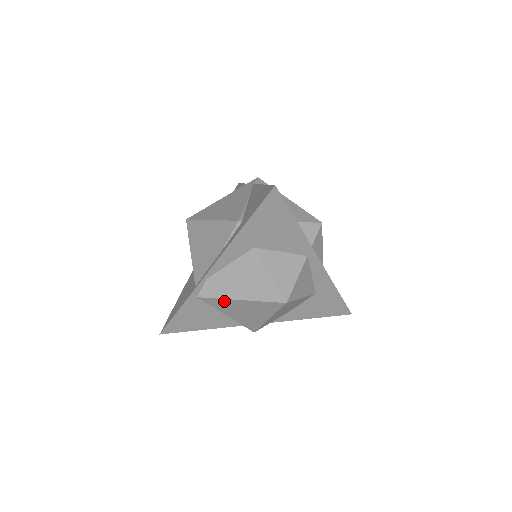
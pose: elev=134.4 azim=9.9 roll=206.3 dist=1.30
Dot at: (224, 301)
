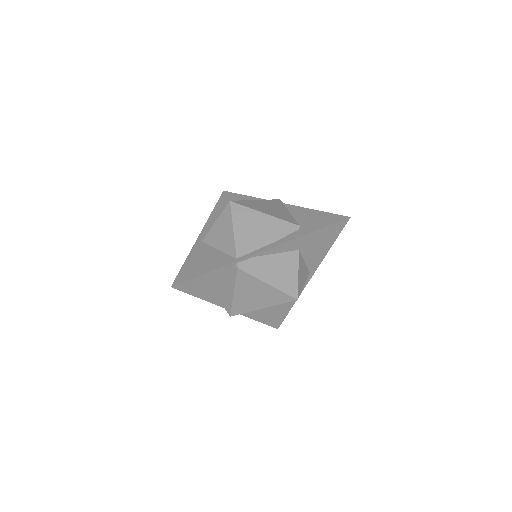
Dot at: (254, 280)
